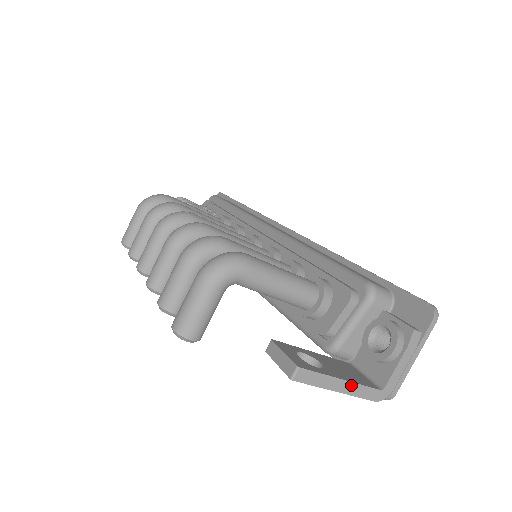
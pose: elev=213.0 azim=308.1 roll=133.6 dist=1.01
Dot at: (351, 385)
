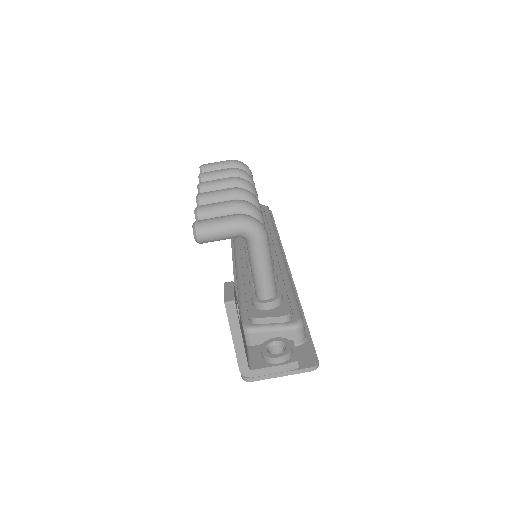
Dot at: (242, 345)
